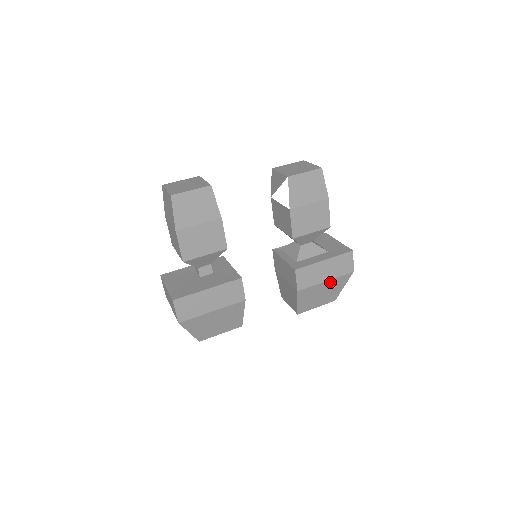
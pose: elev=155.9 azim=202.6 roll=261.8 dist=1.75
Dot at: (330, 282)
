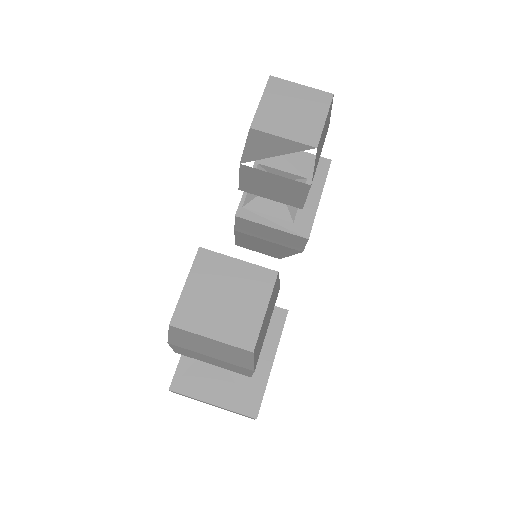
Dot at: occluded
